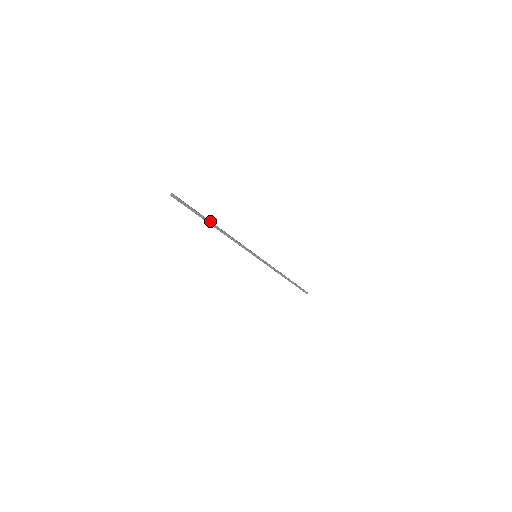
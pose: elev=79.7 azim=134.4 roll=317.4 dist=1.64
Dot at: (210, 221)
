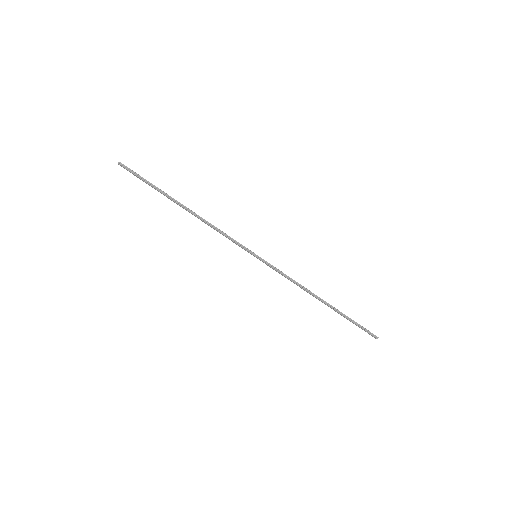
Dot at: (174, 199)
